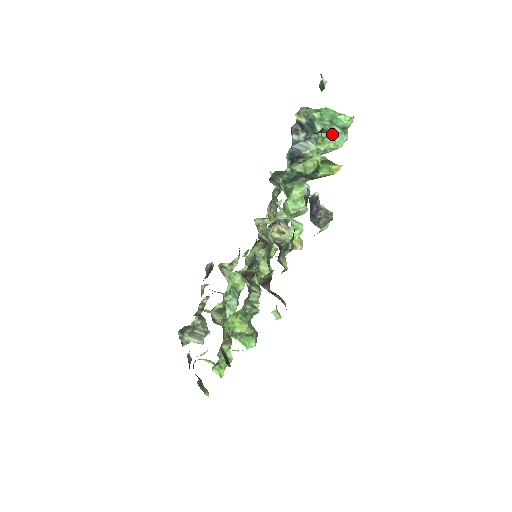
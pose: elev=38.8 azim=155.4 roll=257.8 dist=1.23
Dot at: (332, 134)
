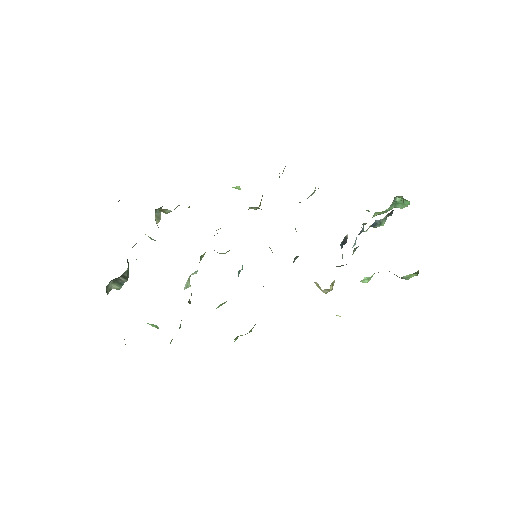
Dot at: (389, 210)
